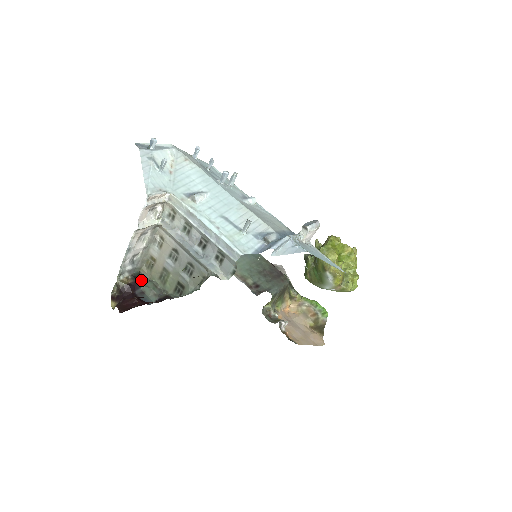
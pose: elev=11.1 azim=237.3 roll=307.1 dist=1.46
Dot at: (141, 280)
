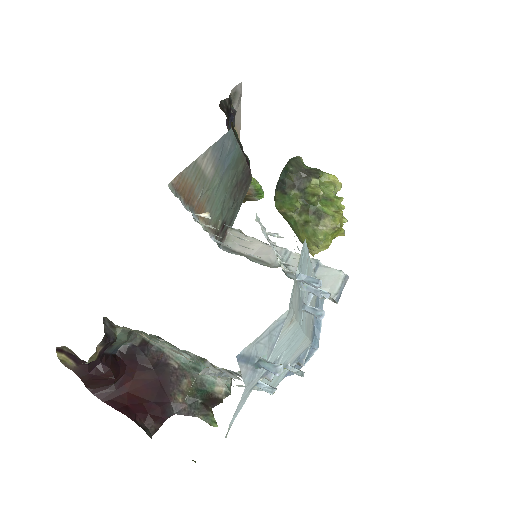
Dot at: (114, 341)
